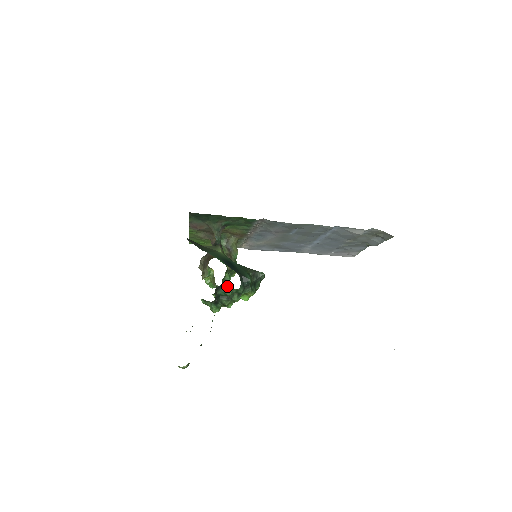
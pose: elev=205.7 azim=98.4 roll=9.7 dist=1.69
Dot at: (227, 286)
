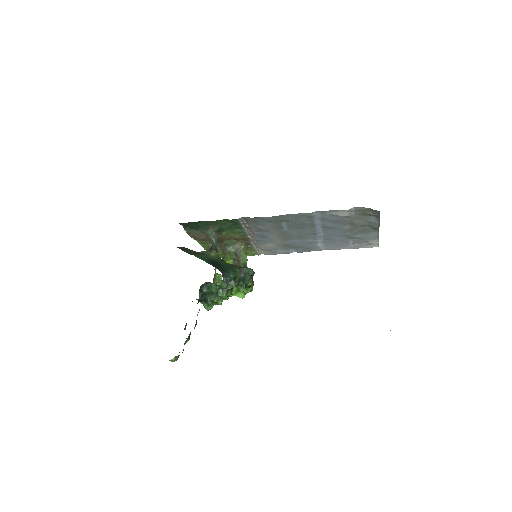
Dot at: (210, 283)
